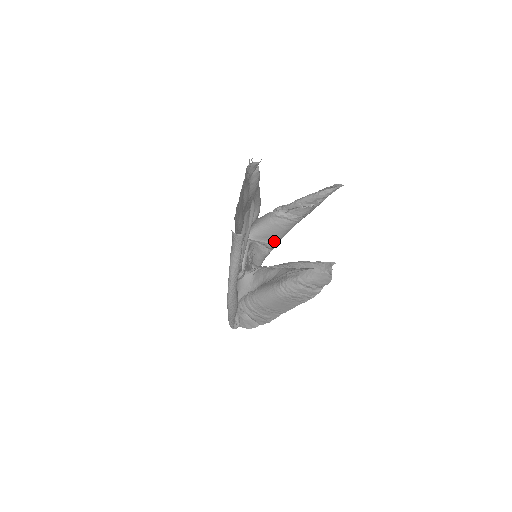
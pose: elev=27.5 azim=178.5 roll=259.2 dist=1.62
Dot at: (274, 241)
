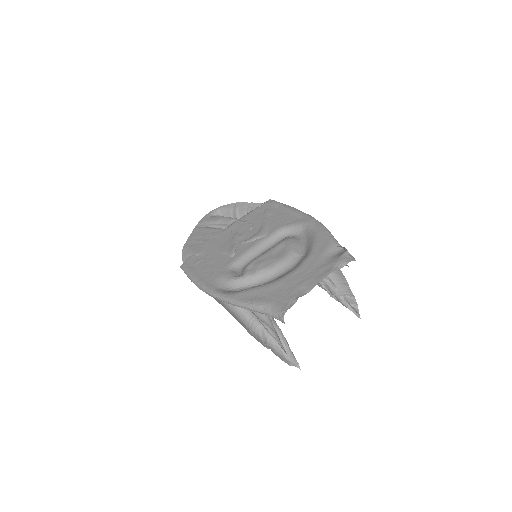
Dot at: occluded
